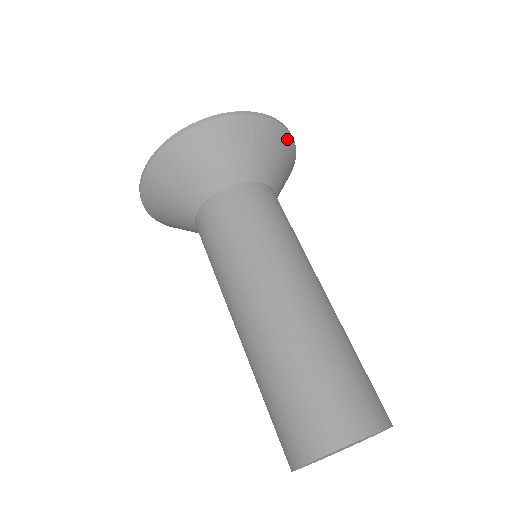
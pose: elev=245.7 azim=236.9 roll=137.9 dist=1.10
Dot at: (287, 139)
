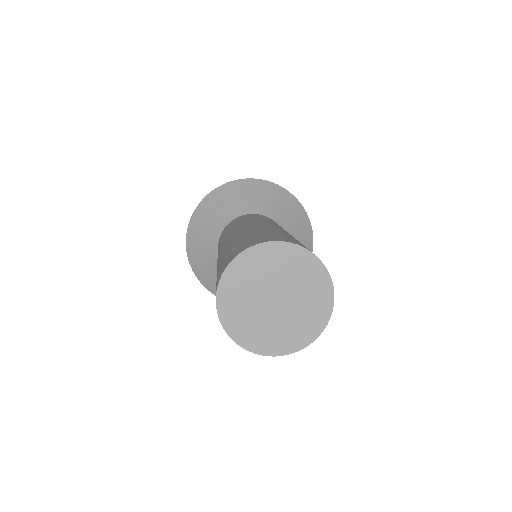
Dot at: (309, 235)
